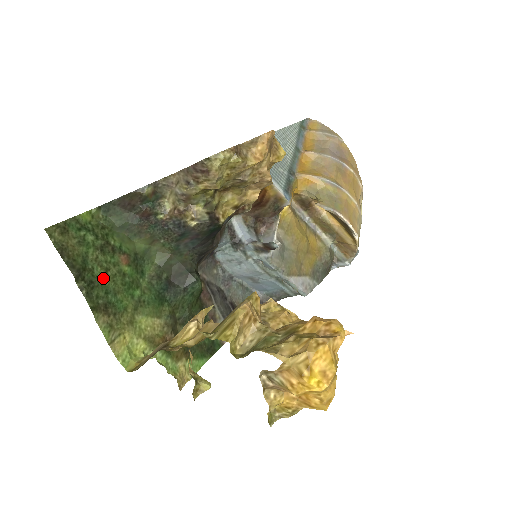
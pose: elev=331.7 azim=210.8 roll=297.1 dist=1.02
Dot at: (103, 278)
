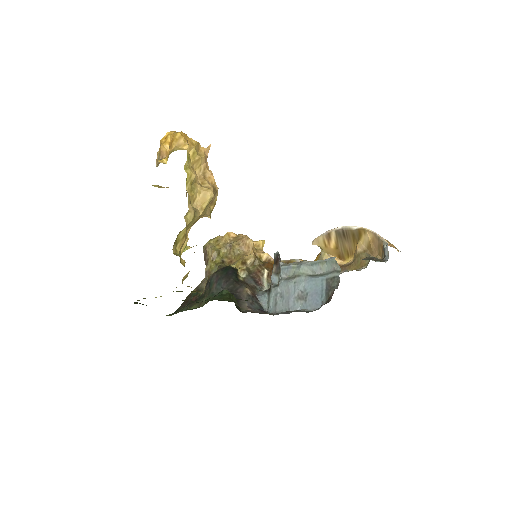
Dot at: occluded
